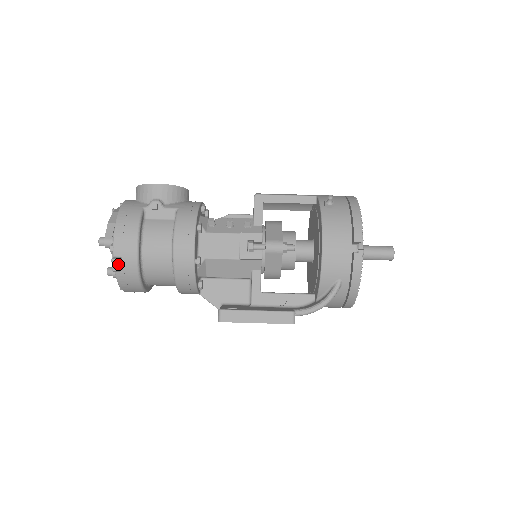
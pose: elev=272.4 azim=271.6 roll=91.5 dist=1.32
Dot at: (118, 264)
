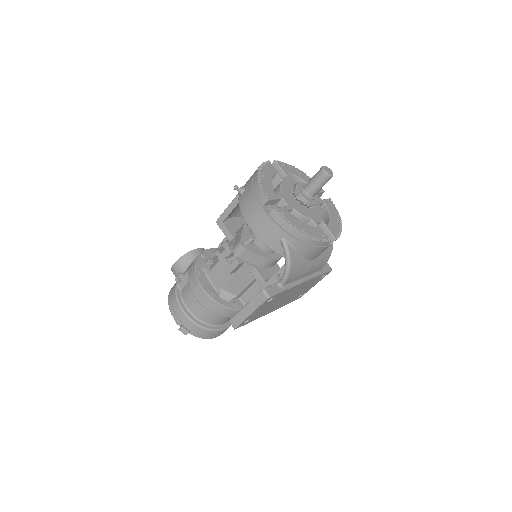
Dot at: (183, 330)
